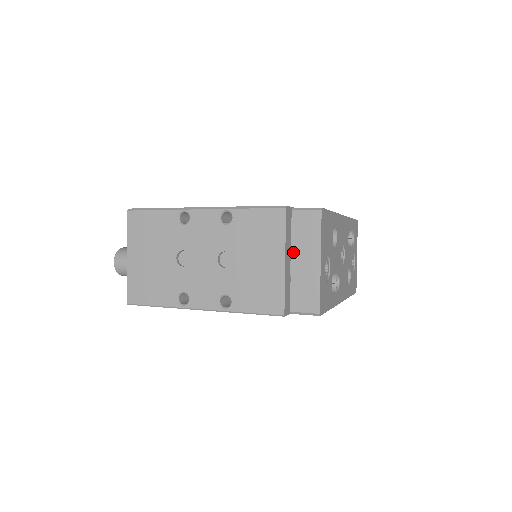
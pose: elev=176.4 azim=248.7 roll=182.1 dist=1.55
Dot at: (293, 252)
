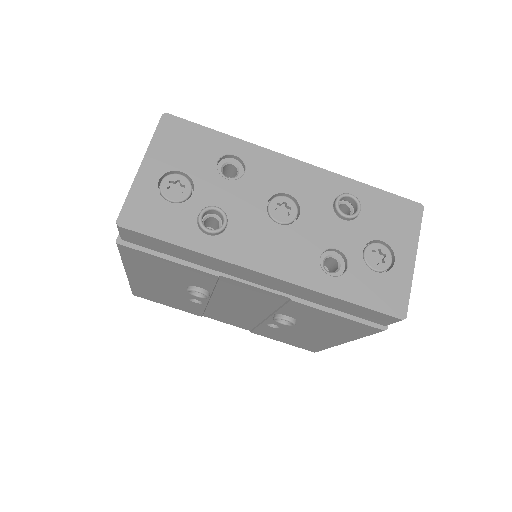
Dot at: occluded
